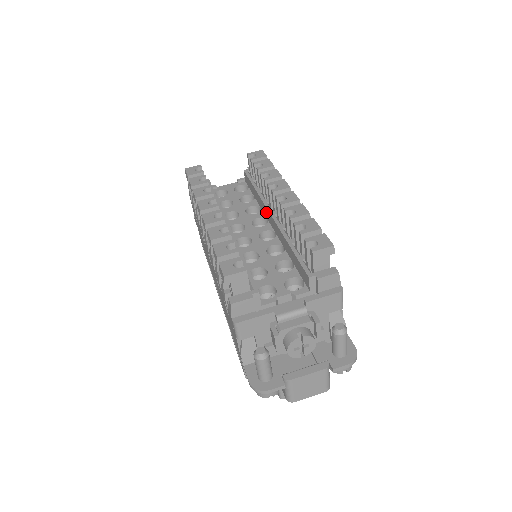
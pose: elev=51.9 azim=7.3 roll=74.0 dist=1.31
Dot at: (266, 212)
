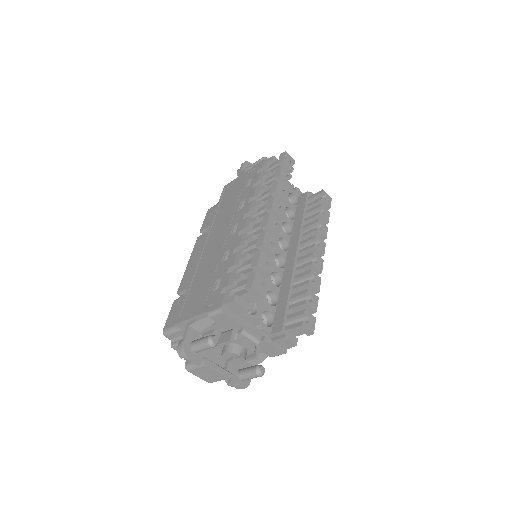
Dot at: (294, 244)
